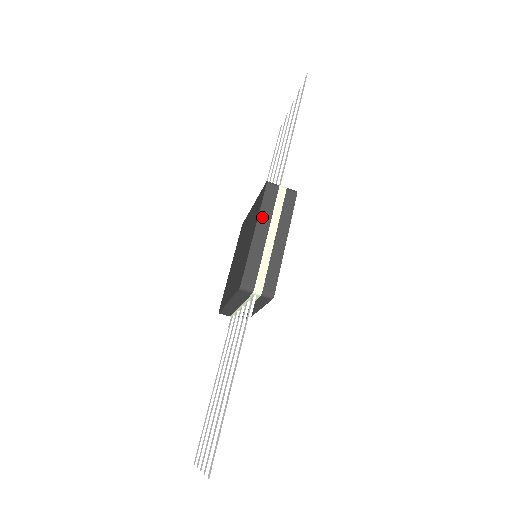
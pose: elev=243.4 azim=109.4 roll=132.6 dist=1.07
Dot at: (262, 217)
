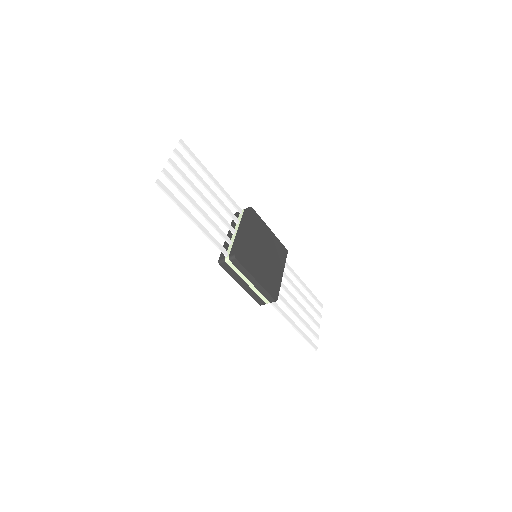
Dot at: (236, 279)
